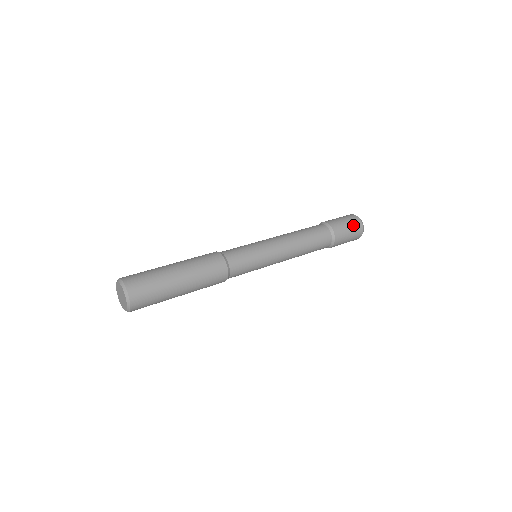
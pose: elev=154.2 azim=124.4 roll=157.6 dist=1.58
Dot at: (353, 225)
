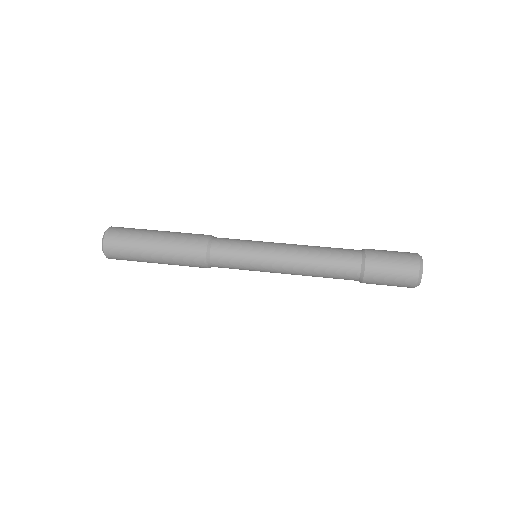
Dot at: (400, 281)
